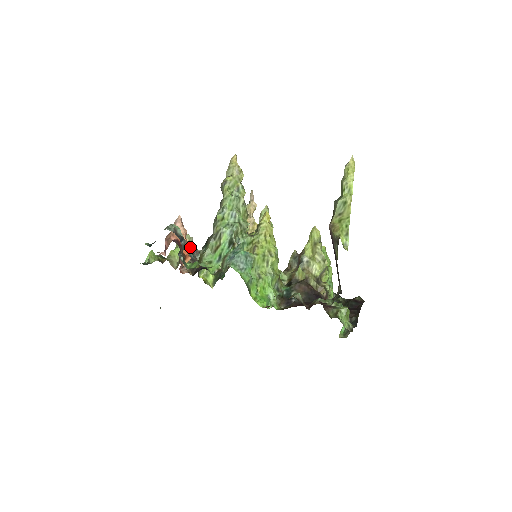
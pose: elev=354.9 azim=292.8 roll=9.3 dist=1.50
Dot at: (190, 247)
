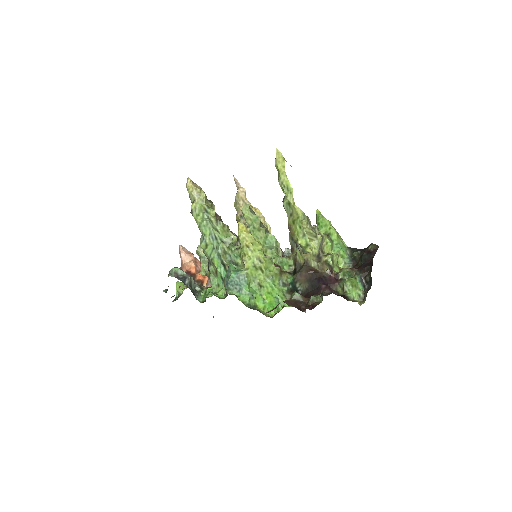
Dot at: occluded
